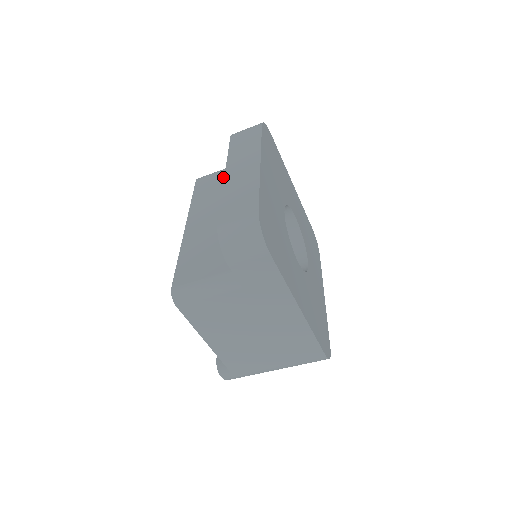
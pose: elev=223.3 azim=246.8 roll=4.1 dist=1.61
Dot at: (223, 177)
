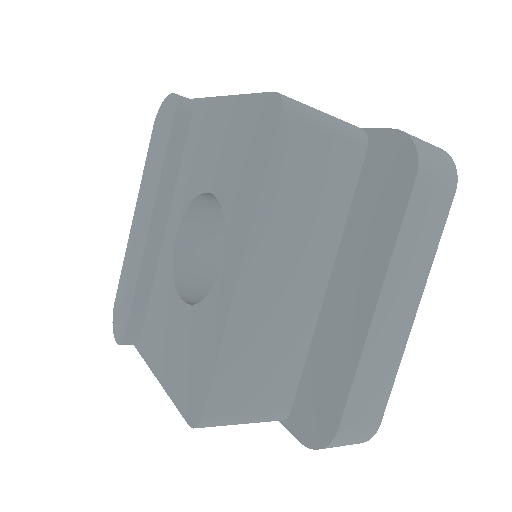
Dot at: (327, 163)
